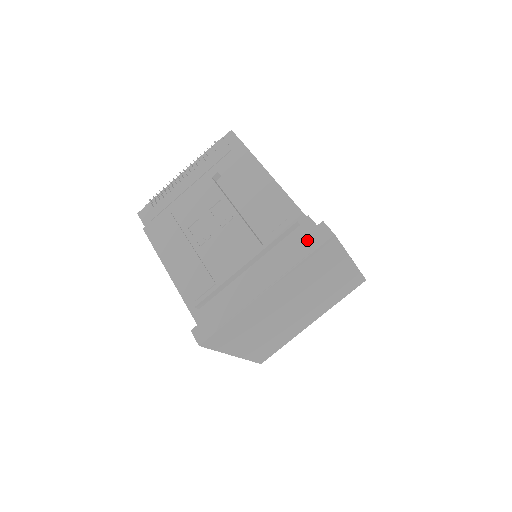
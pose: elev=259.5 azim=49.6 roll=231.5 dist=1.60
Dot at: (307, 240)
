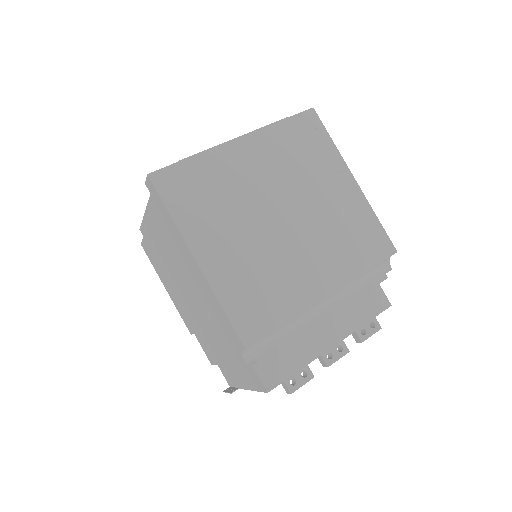
Dot at: occluded
